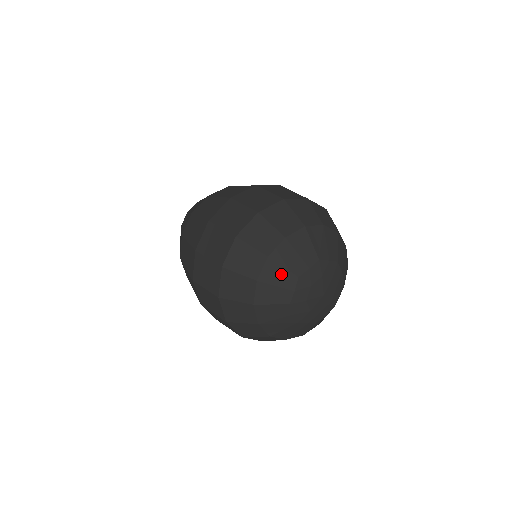
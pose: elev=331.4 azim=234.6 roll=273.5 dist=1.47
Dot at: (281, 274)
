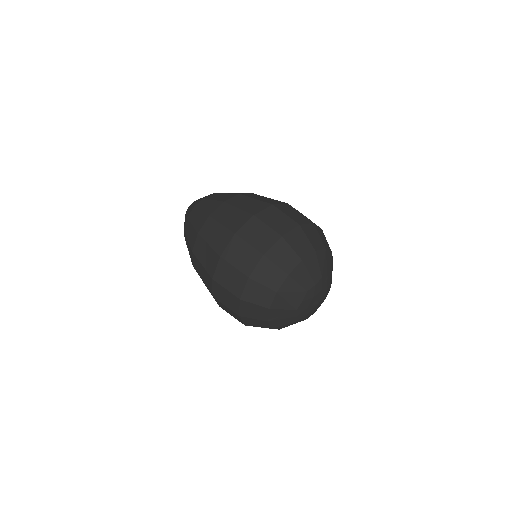
Dot at: (295, 288)
